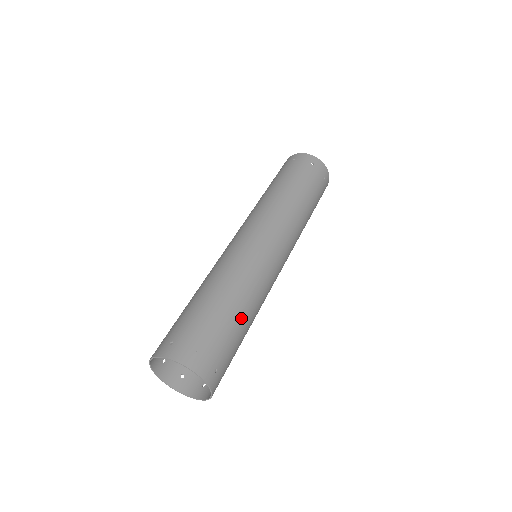
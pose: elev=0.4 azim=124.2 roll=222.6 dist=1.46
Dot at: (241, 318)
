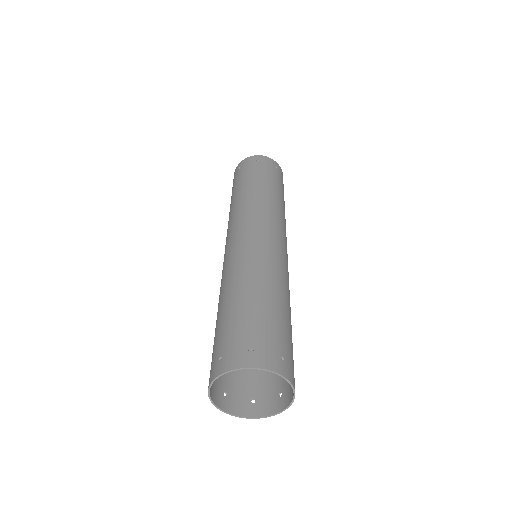
Dot at: occluded
